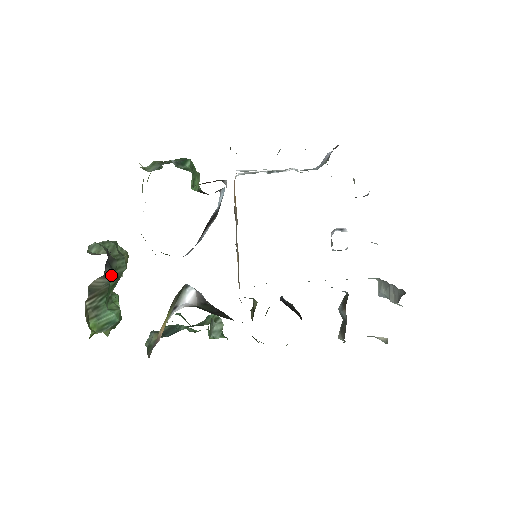
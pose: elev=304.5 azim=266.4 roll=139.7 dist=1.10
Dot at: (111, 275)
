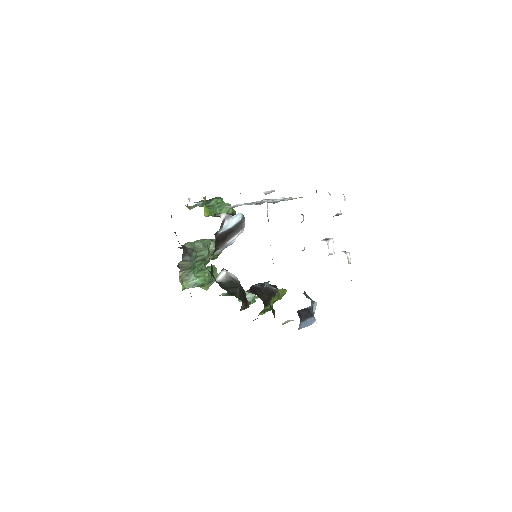
Dot at: (188, 260)
